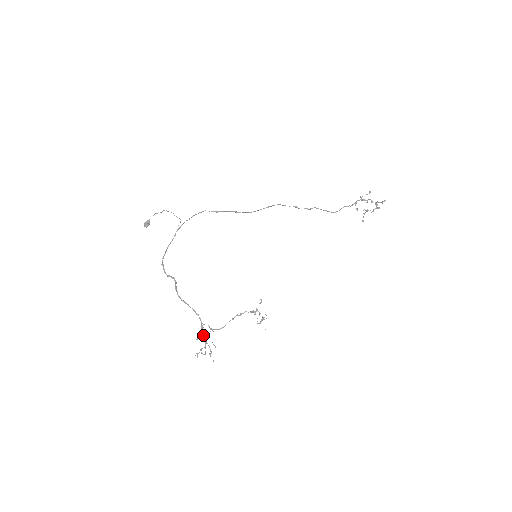
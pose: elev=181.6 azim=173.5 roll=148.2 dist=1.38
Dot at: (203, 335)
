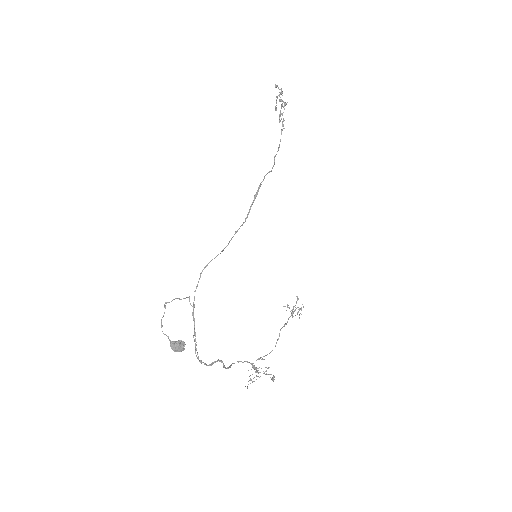
Dot at: occluded
